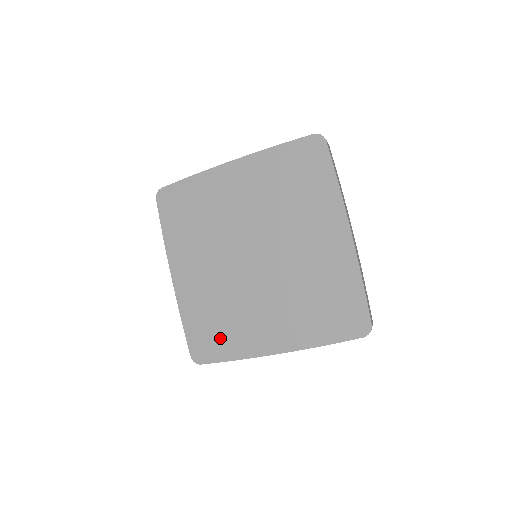
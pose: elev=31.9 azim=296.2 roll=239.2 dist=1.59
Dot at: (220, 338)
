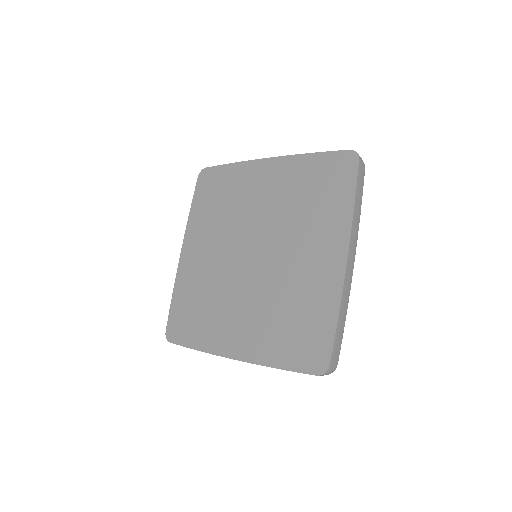
Dot at: (195, 323)
